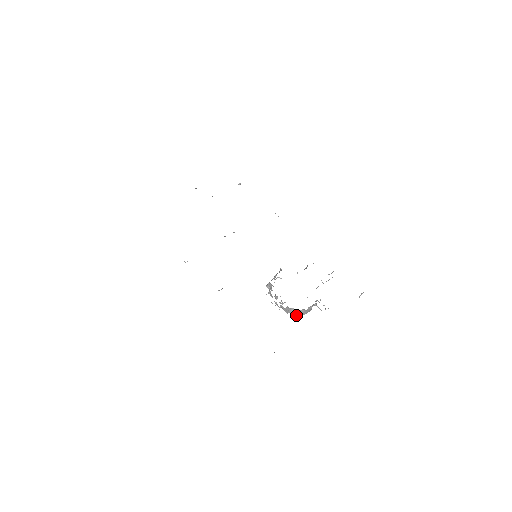
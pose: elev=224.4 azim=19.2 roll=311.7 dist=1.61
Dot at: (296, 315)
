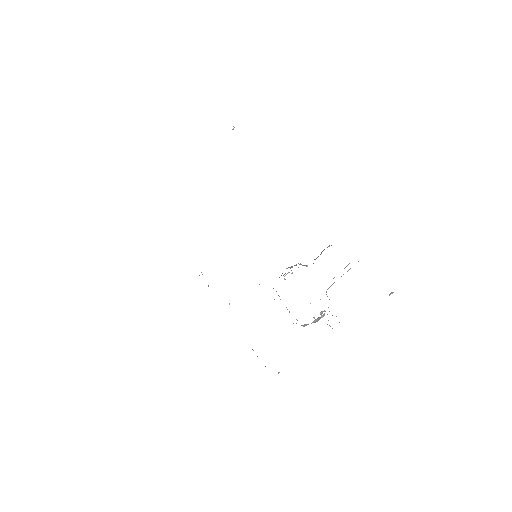
Dot at: (304, 326)
